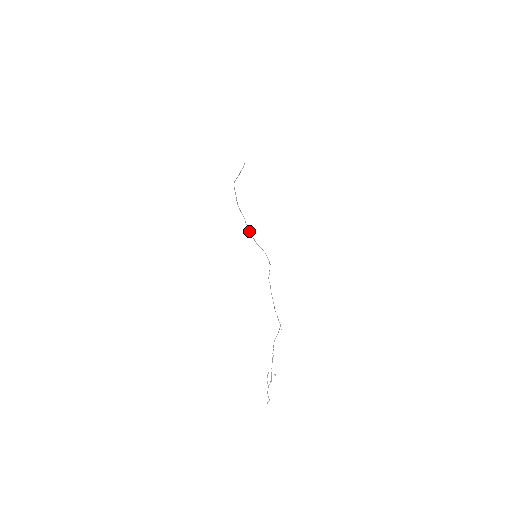
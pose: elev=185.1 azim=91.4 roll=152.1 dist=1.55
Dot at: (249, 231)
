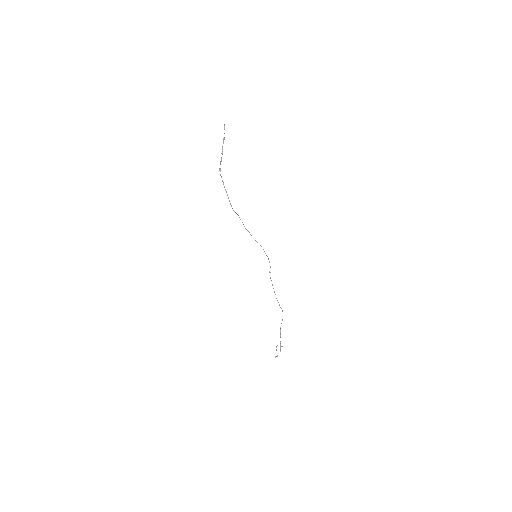
Dot at: occluded
